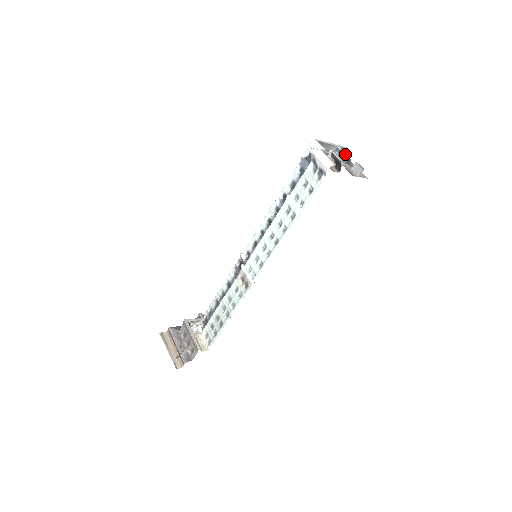
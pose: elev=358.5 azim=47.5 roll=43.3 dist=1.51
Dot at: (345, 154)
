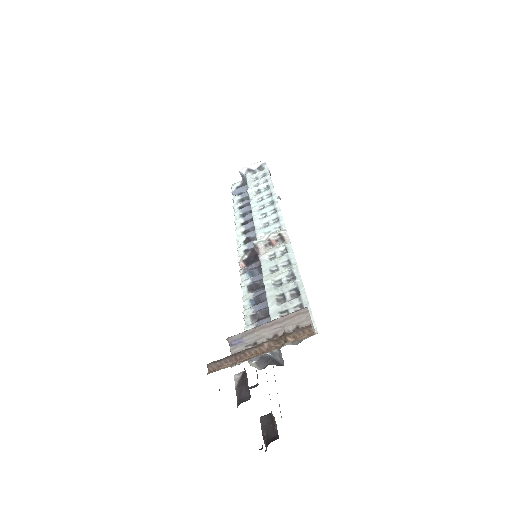
Dot at: occluded
